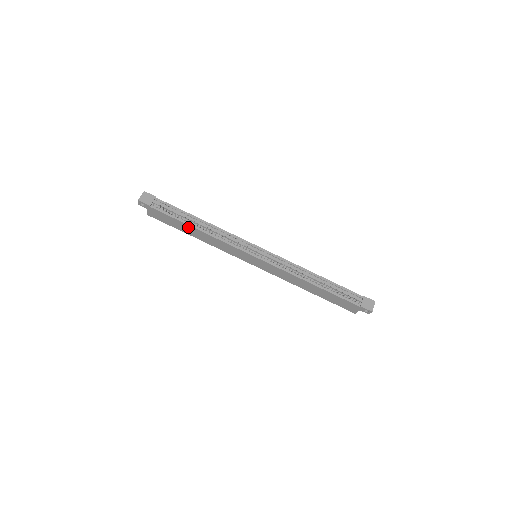
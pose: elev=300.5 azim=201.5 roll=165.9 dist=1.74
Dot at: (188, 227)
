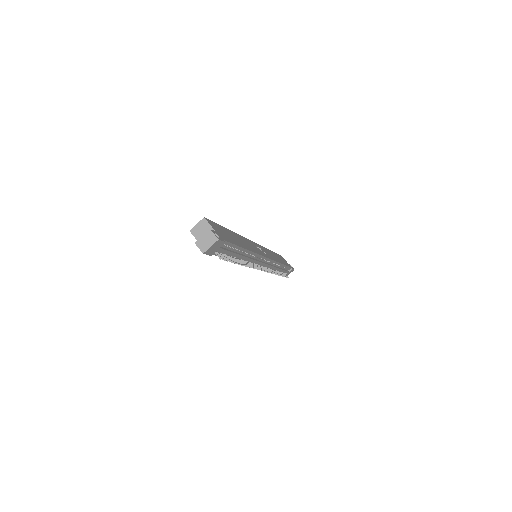
Dot at: occluded
